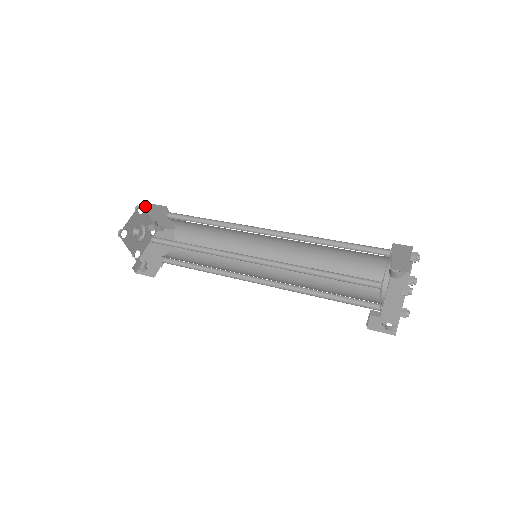
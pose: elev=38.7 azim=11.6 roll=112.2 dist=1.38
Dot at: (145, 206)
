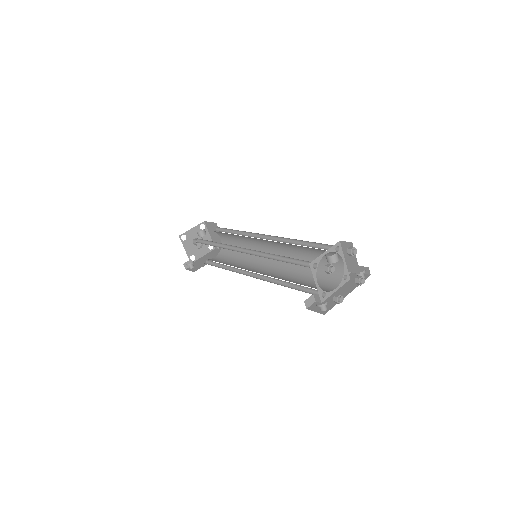
Dot at: (206, 225)
